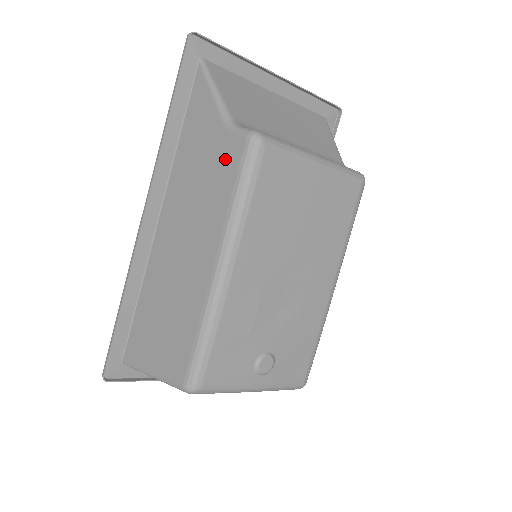
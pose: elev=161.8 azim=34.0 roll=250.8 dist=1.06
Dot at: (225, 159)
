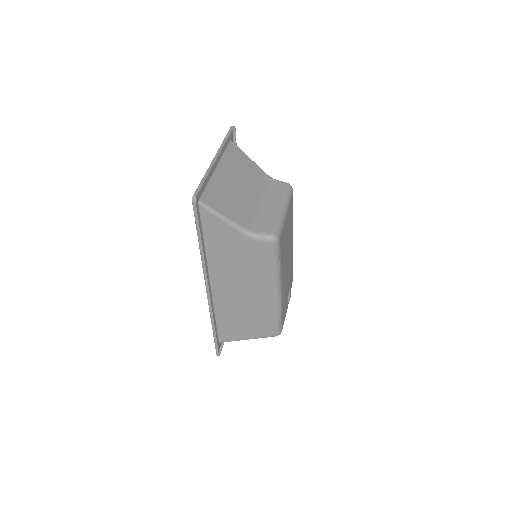
Dot at: (258, 252)
